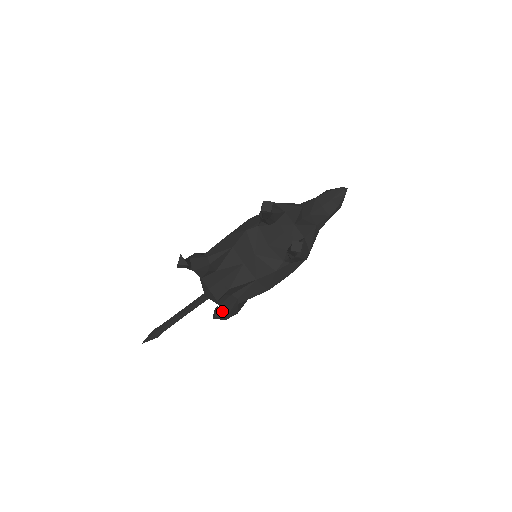
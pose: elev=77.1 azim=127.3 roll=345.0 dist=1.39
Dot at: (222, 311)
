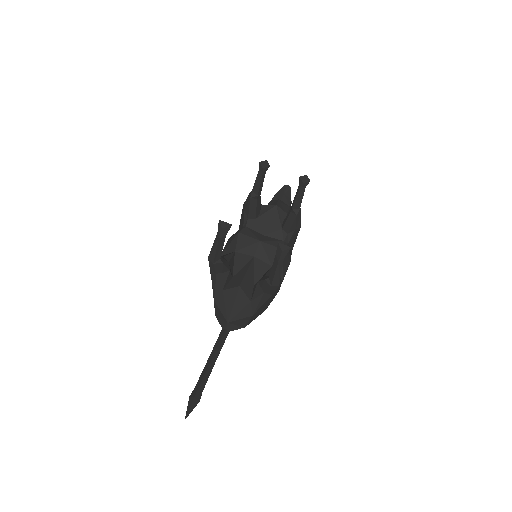
Dot at: occluded
